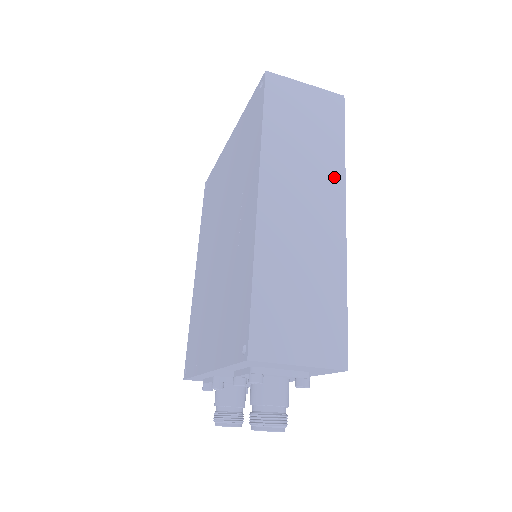
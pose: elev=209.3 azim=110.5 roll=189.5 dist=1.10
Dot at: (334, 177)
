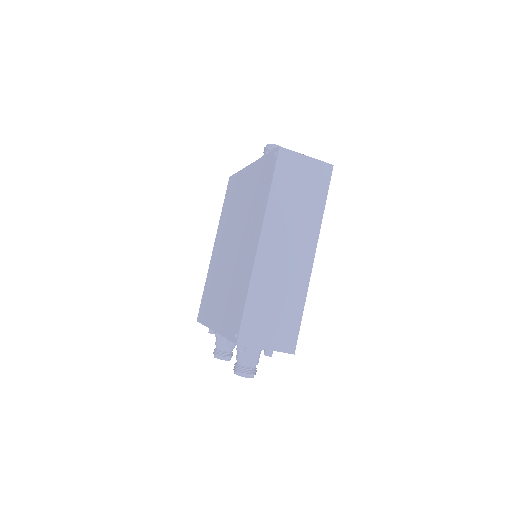
Dot at: (312, 229)
